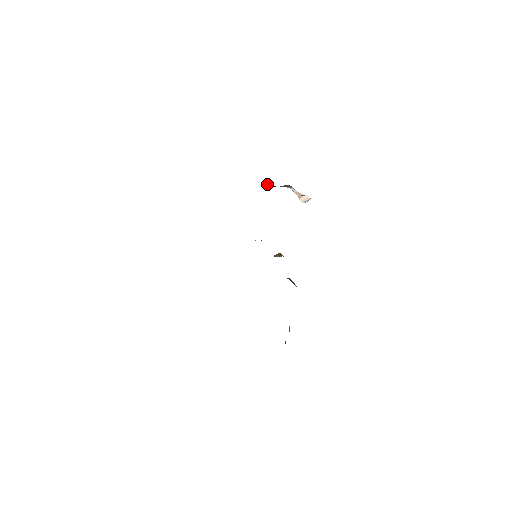
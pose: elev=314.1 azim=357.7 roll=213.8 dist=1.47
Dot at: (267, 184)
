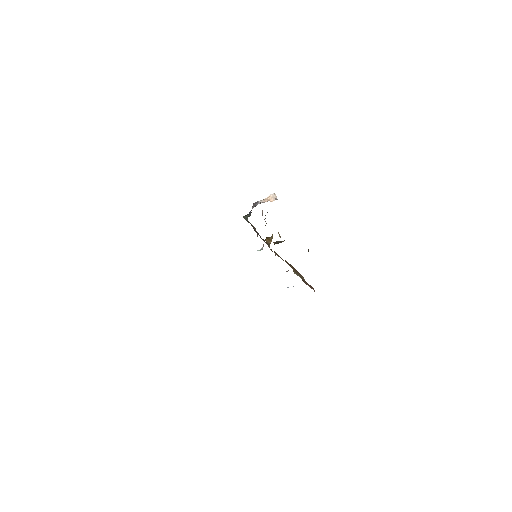
Dot at: (245, 218)
